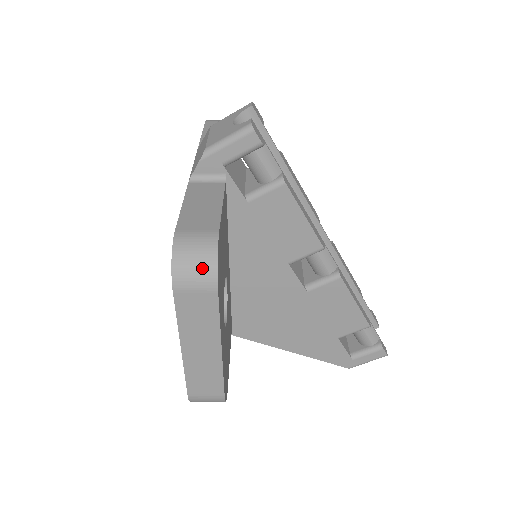
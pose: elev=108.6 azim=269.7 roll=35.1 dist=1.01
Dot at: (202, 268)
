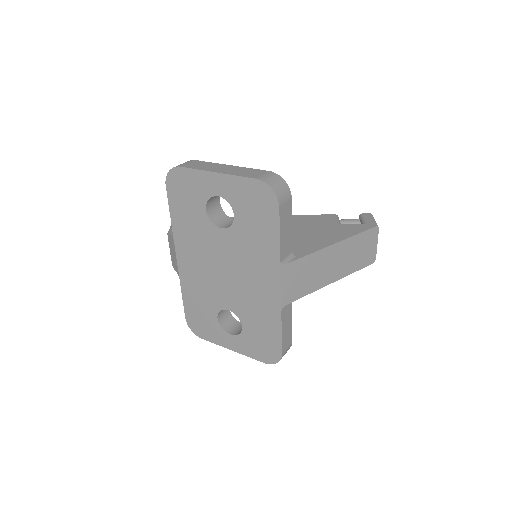
Dot at: occluded
